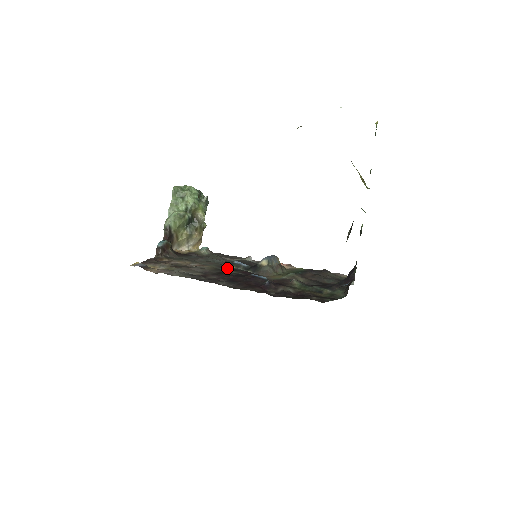
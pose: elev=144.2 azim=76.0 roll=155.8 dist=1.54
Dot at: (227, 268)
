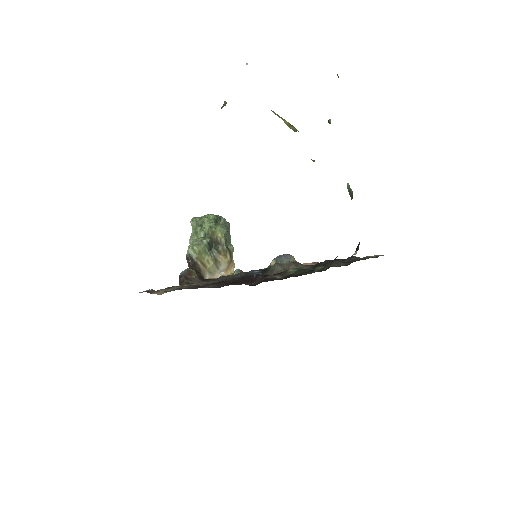
Dot at: (237, 278)
